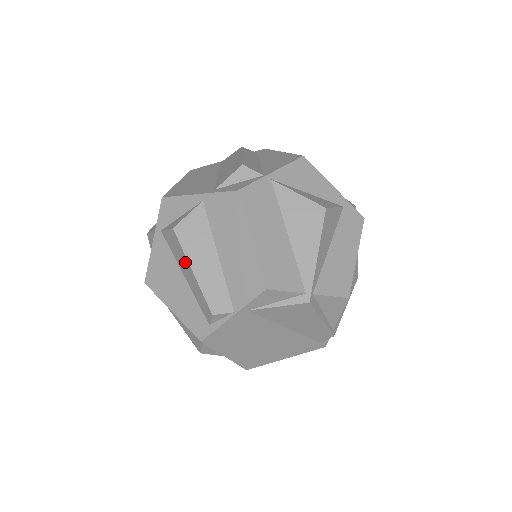
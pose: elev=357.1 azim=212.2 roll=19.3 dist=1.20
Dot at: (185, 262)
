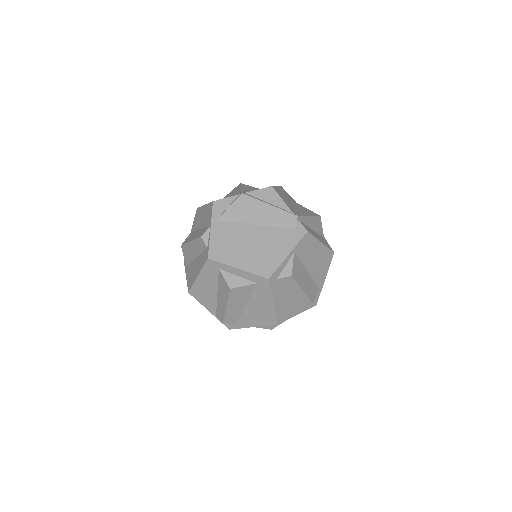
Dot at: (189, 247)
